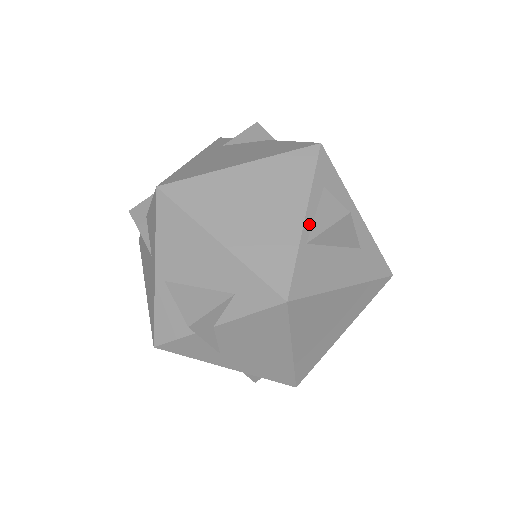
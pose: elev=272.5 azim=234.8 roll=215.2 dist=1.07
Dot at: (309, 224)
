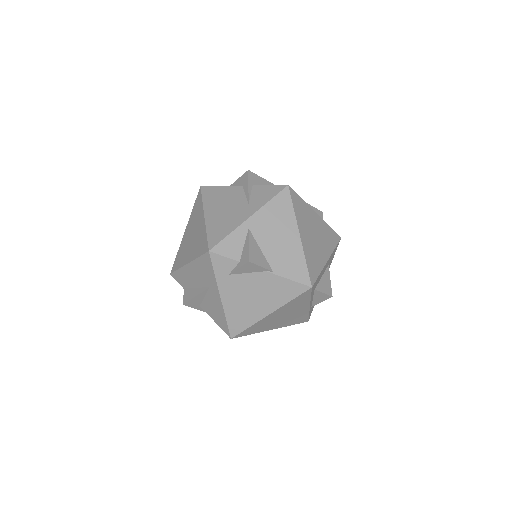
Dot at: (311, 304)
